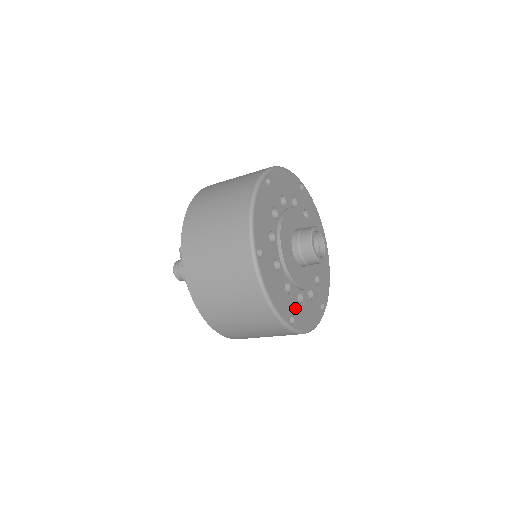
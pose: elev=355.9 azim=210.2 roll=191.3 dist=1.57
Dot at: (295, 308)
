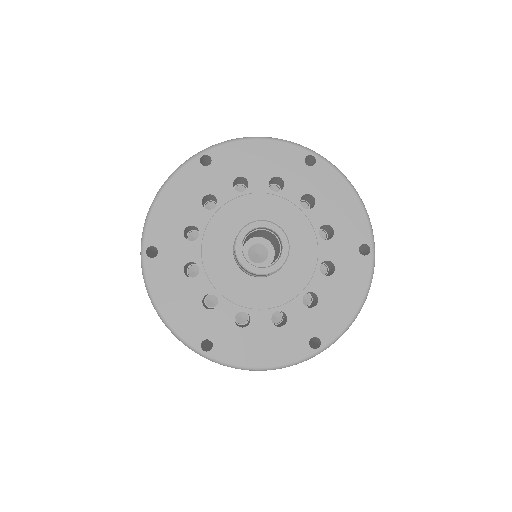
Dot at: (222, 331)
